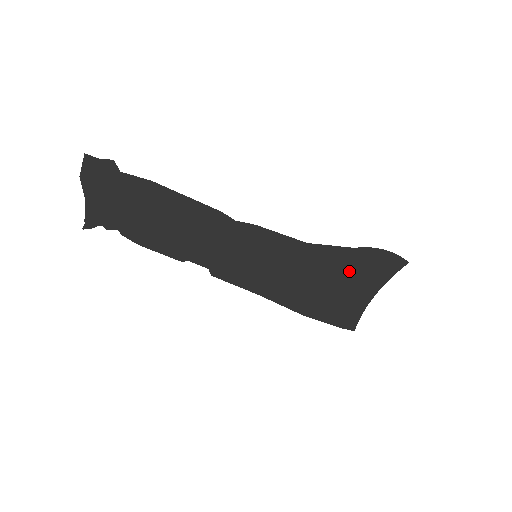
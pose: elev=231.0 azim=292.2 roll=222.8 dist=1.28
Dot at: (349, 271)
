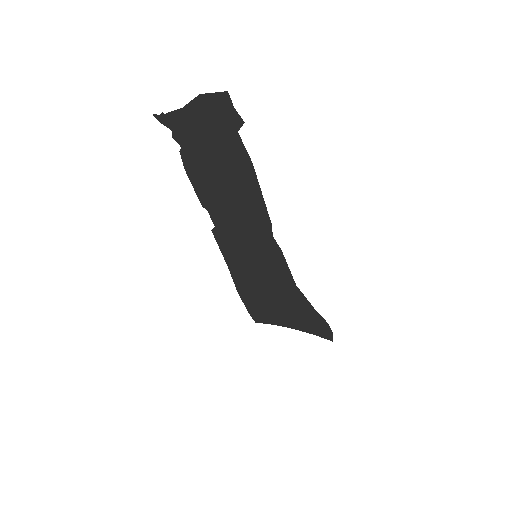
Dot at: (297, 312)
